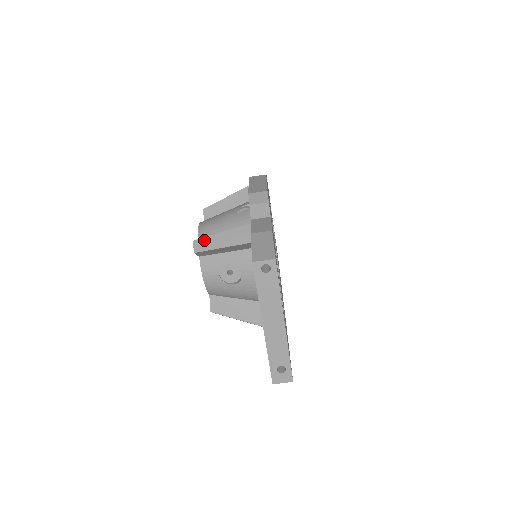
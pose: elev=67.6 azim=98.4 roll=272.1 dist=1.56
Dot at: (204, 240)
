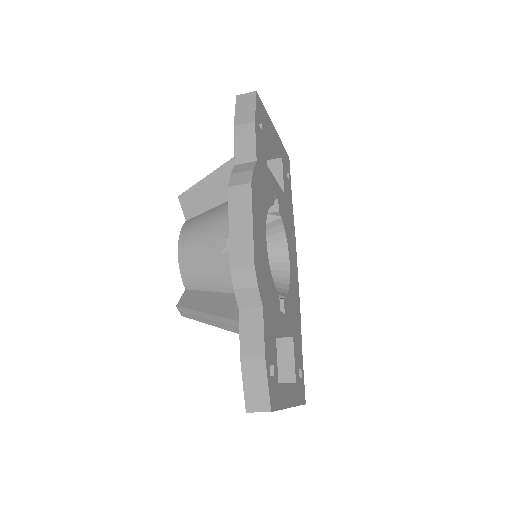
Dot at: (189, 311)
